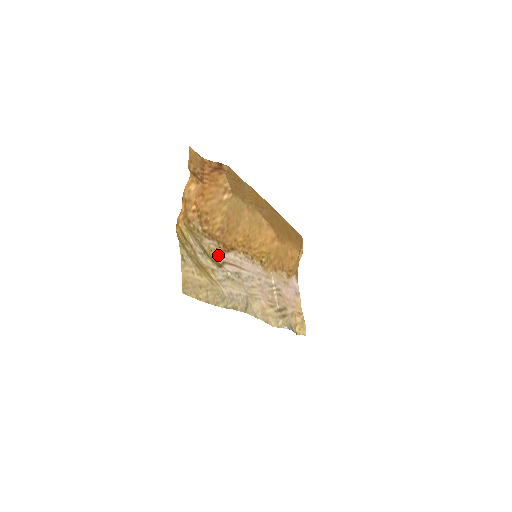
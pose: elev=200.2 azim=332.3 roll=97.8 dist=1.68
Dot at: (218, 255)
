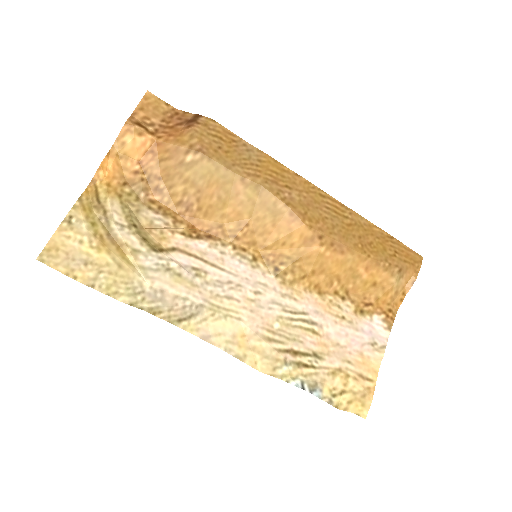
Dot at: (169, 237)
